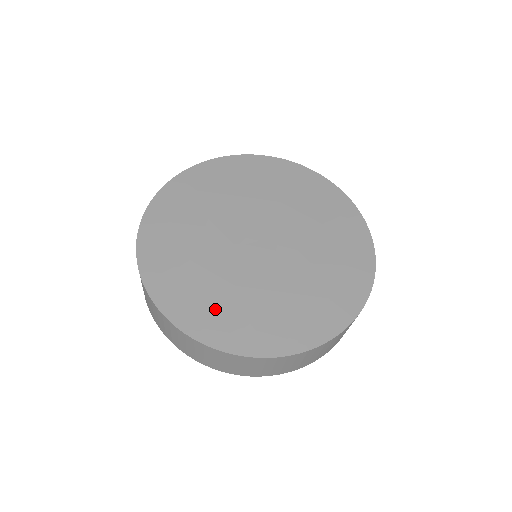
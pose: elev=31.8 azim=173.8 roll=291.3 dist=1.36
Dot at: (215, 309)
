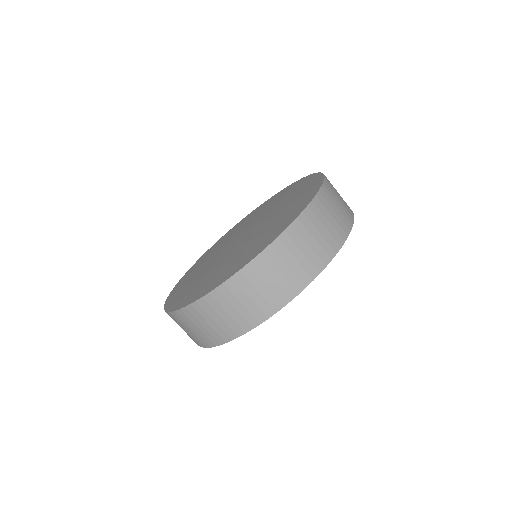
Dot at: (185, 287)
